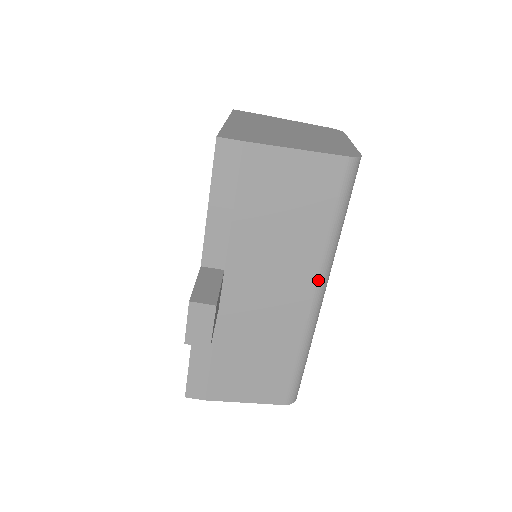
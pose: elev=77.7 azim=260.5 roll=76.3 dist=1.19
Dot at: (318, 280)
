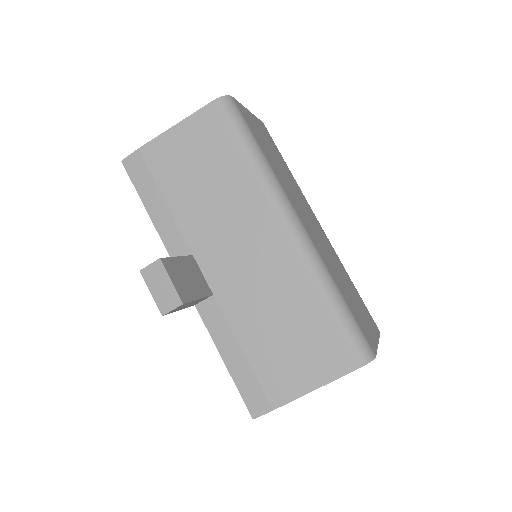
Dot at: (275, 208)
